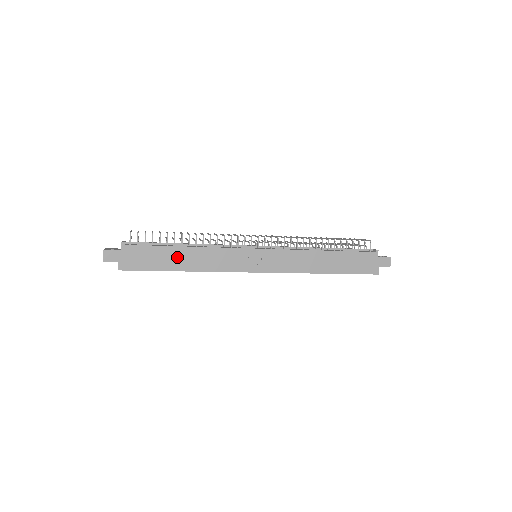
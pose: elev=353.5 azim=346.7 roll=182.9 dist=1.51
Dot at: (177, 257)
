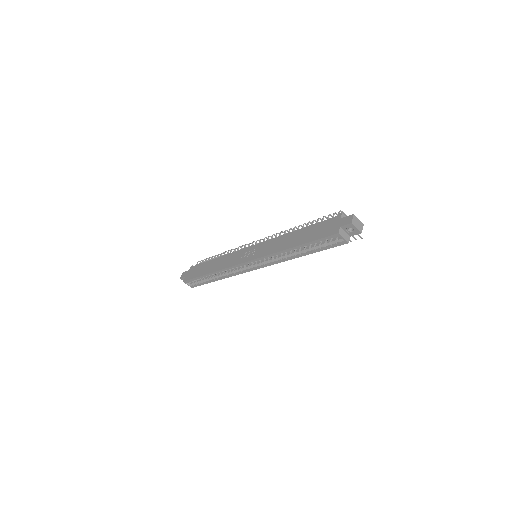
Dot at: (210, 266)
